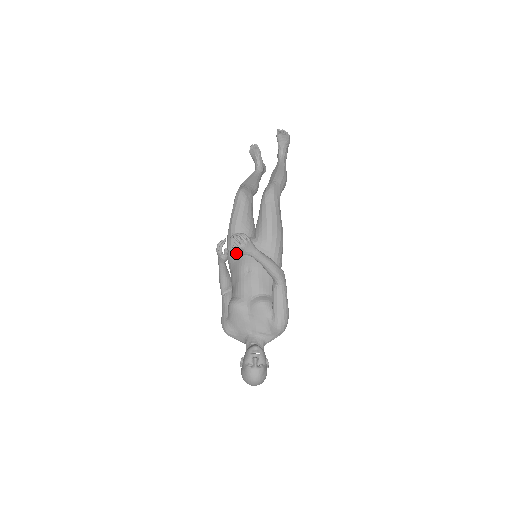
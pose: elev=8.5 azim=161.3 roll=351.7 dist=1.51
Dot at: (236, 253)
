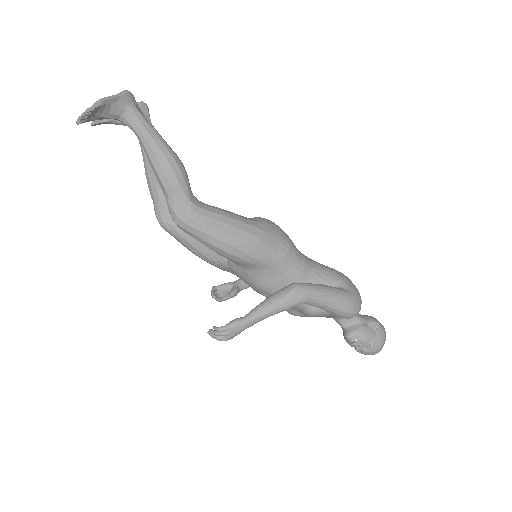
Dot at: occluded
